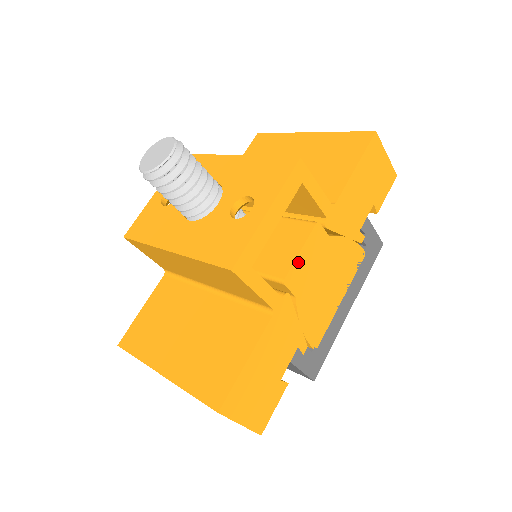
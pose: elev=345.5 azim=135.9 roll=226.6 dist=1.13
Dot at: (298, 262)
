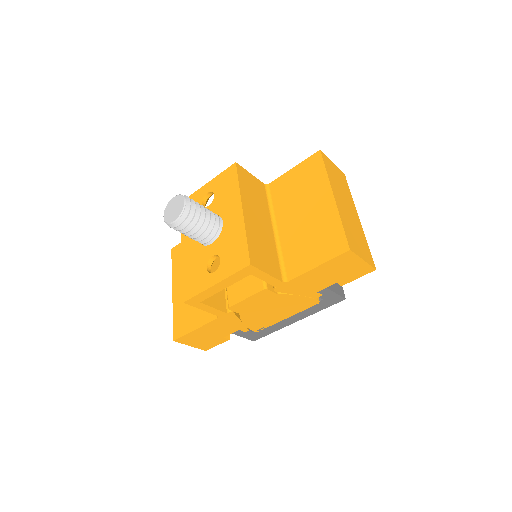
Dot at: (243, 302)
